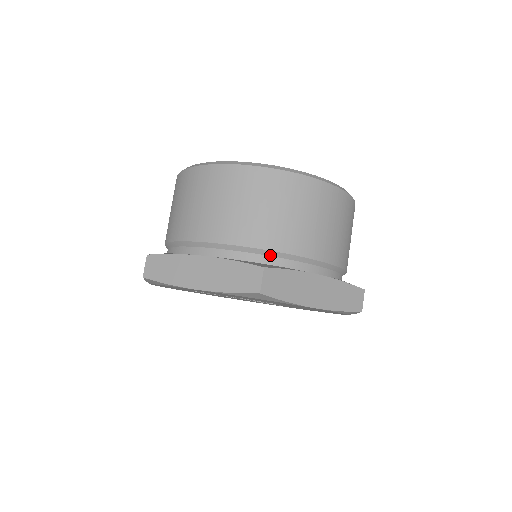
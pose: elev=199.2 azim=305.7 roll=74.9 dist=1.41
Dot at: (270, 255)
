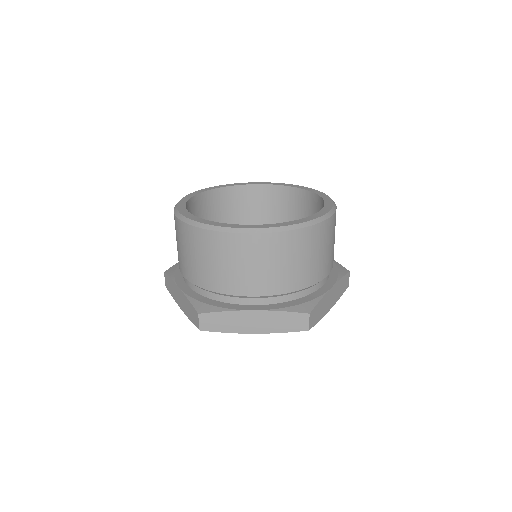
Dot at: (217, 293)
